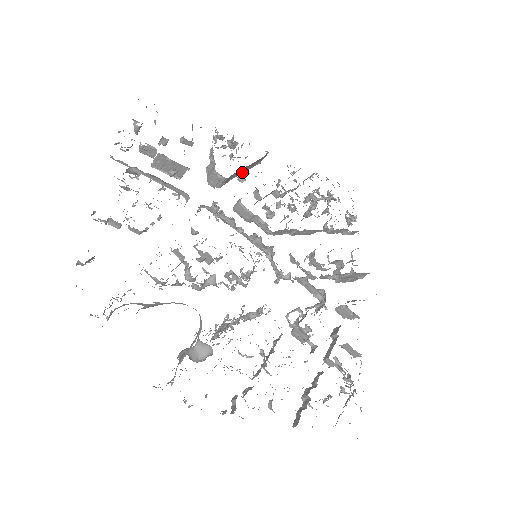
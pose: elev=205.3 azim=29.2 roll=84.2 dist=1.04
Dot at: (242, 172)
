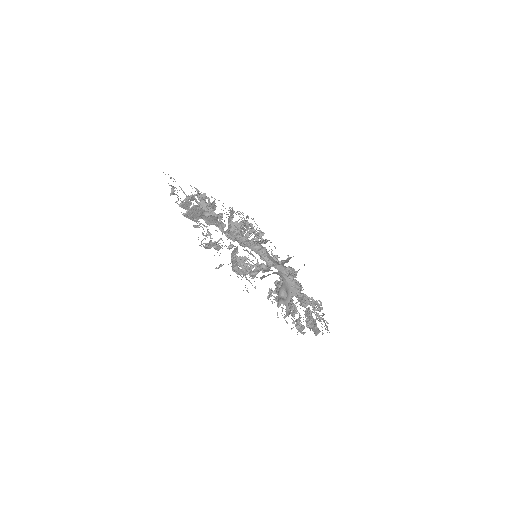
Dot at: occluded
